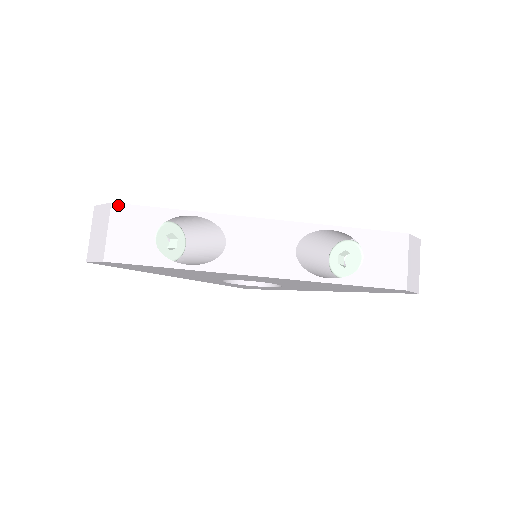
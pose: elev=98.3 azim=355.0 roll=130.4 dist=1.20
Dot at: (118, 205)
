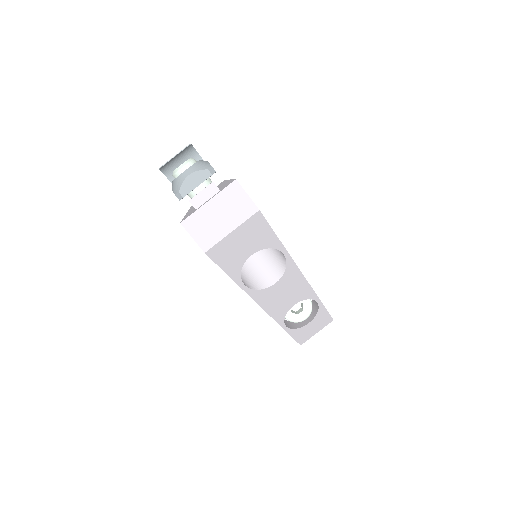
Dot at: (261, 215)
